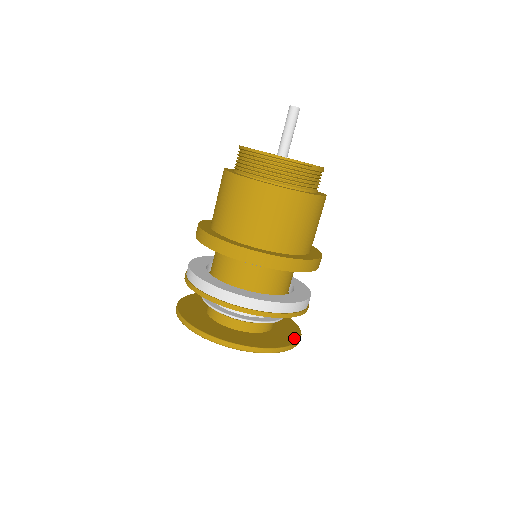
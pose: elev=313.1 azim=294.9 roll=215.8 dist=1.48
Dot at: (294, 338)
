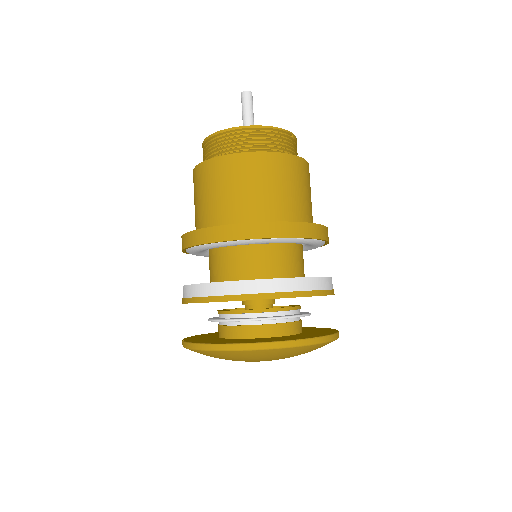
Dot at: (331, 330)
